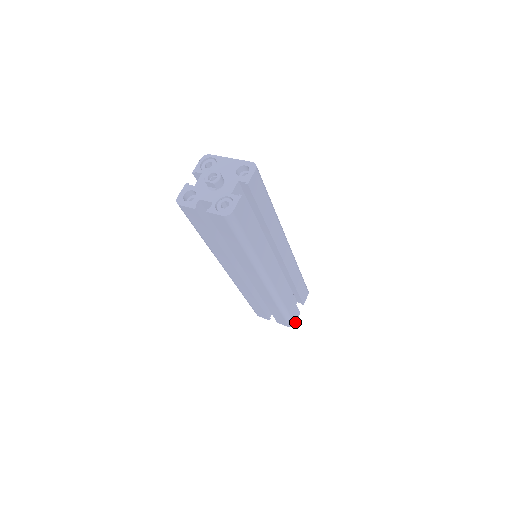
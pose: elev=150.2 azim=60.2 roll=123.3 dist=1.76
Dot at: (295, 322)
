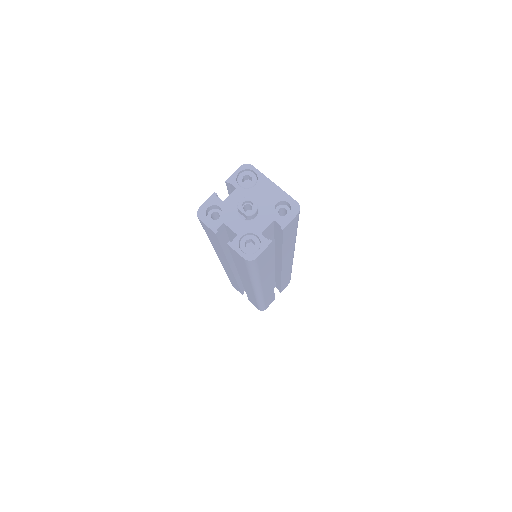
Dot at: (266, 308)
